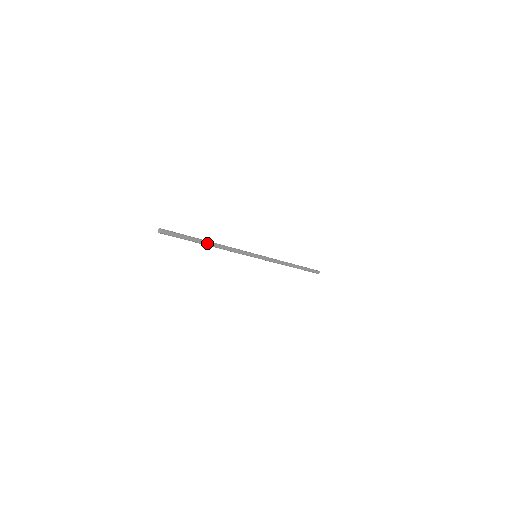
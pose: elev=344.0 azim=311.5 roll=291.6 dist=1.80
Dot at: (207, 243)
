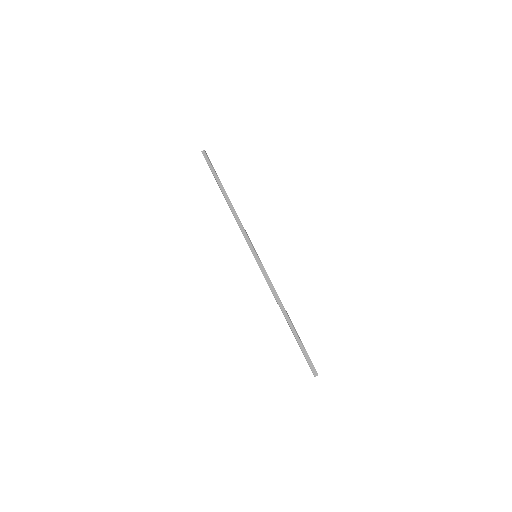
Dot at: (224, 193)
